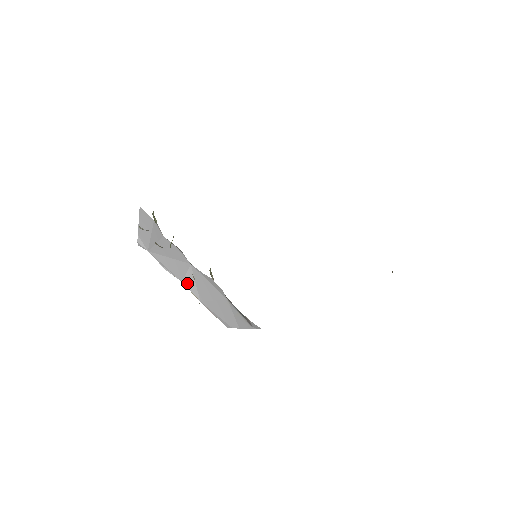
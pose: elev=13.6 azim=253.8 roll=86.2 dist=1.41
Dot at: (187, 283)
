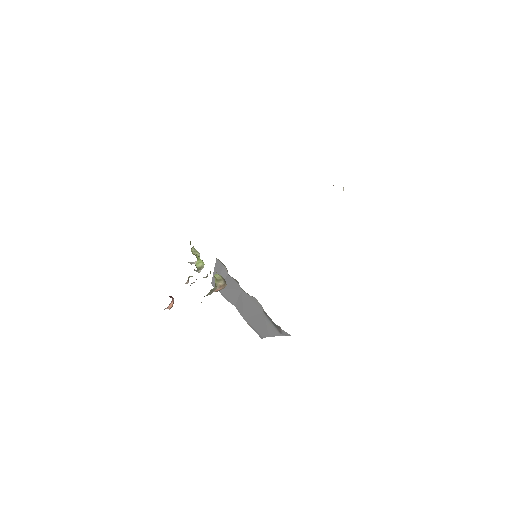
Dot at: (237, 306)
